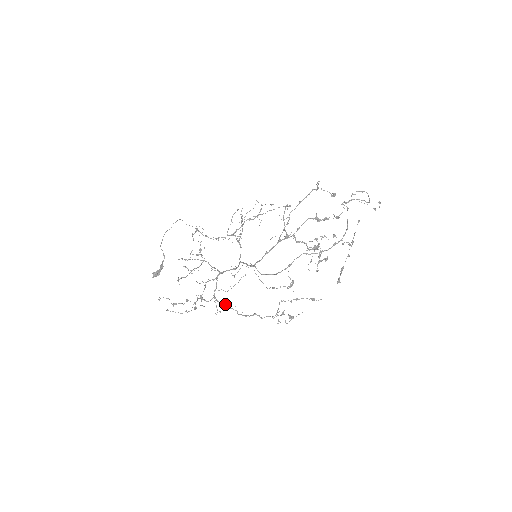
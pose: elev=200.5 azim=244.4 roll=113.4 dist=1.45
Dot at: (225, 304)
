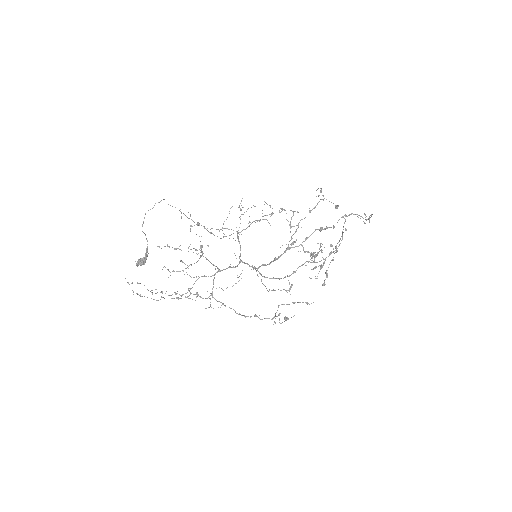
Dot at: occluded
